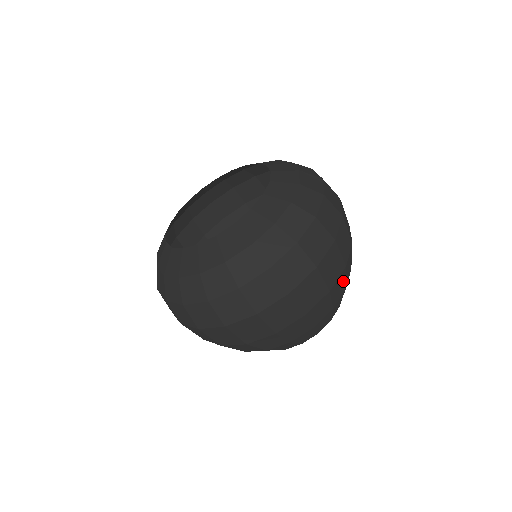
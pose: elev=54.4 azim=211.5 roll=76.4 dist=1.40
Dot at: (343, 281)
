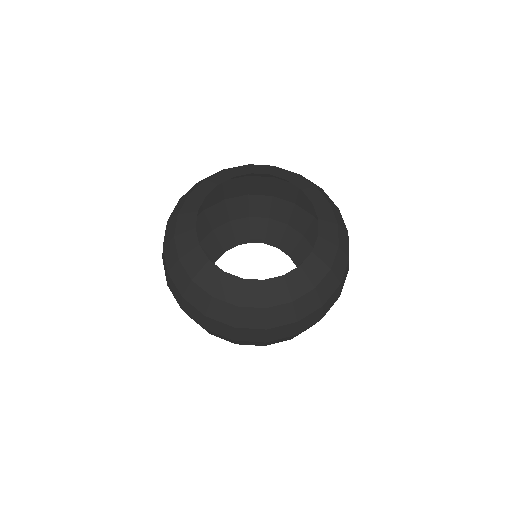
Dot at: occluded
